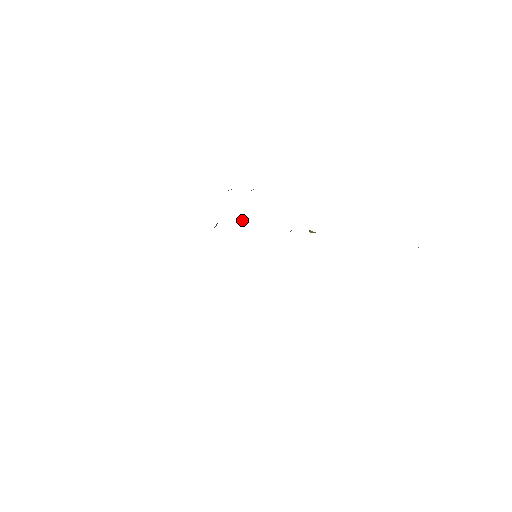
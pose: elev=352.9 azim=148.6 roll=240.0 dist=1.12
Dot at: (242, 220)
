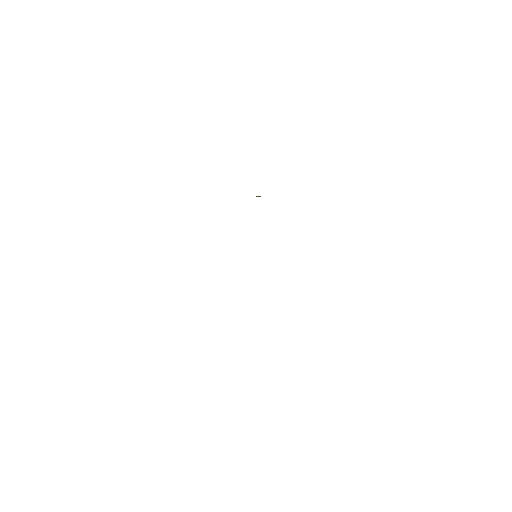
Dot at: occluded
